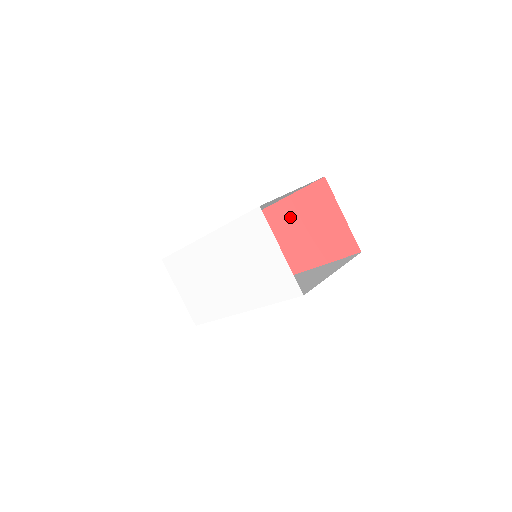
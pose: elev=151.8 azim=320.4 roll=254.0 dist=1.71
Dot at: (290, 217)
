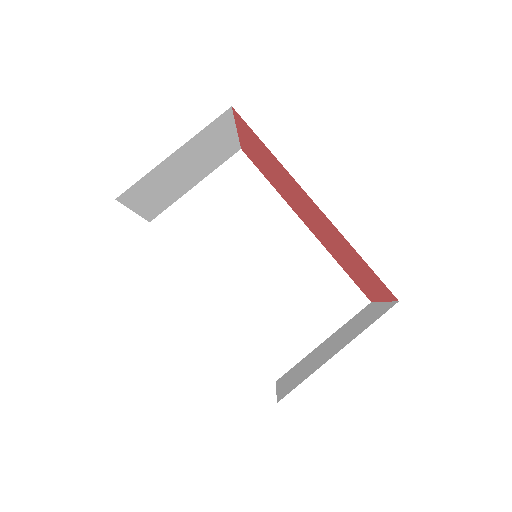
Dot at: (330, 231)
